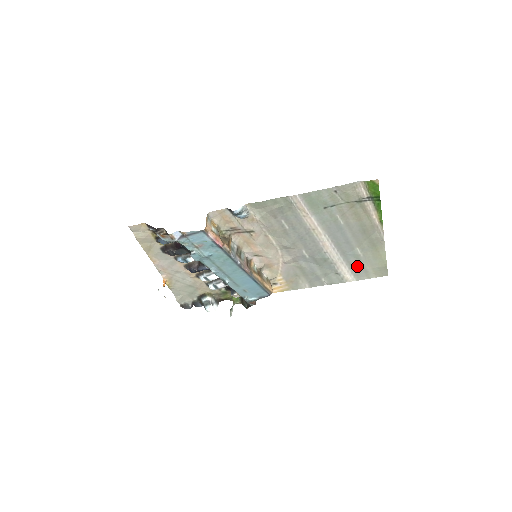
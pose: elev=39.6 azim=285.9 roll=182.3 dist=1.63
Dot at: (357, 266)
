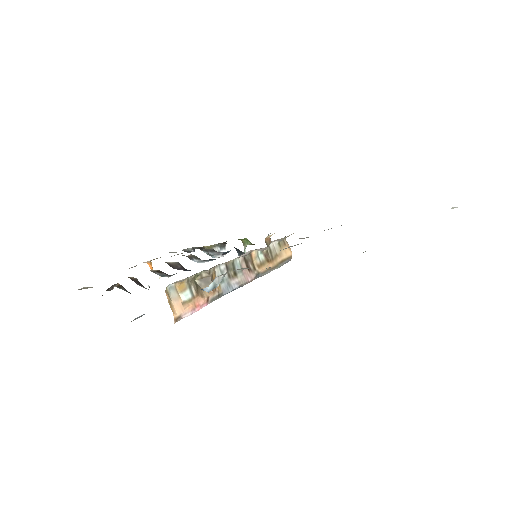
Dot at: occluded
